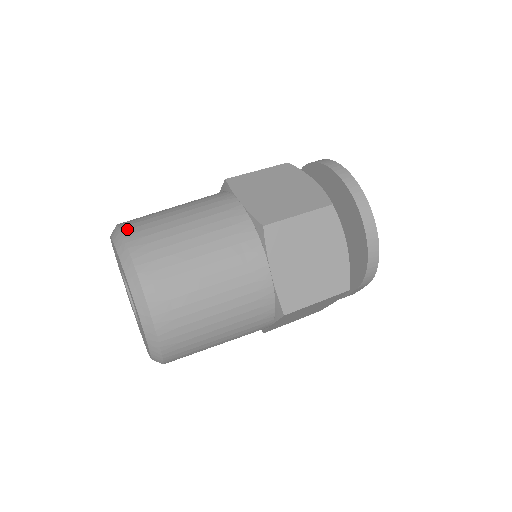
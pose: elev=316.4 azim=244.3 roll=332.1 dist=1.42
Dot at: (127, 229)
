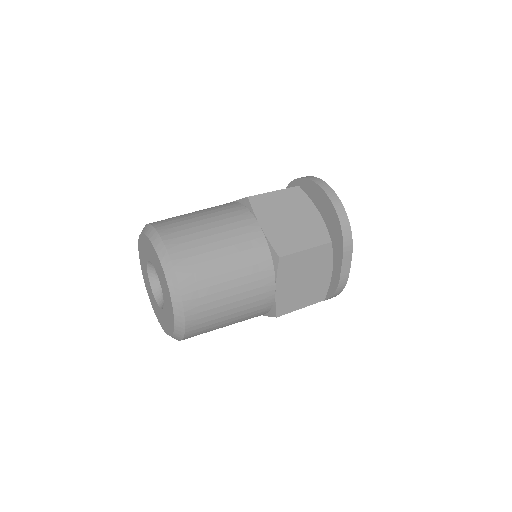
Dot at: occluded
